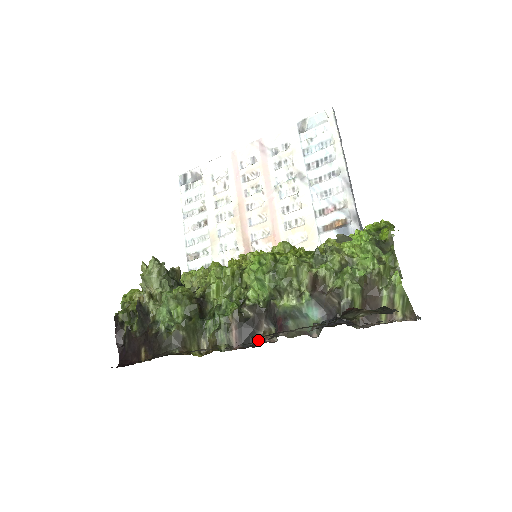
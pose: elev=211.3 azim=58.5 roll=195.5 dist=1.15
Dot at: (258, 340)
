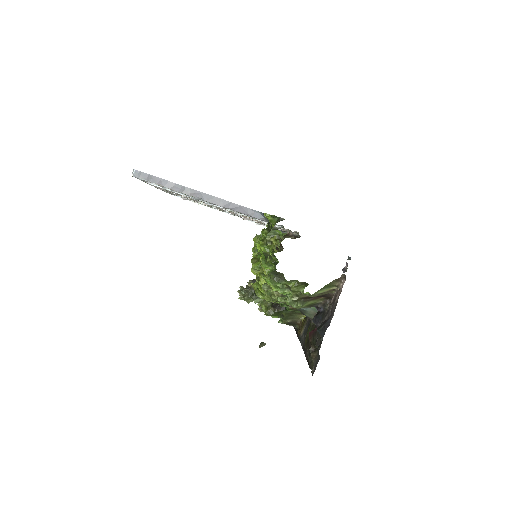
Dot at: occluded
